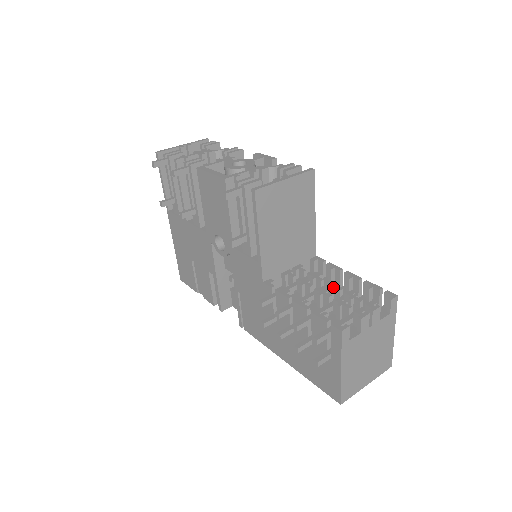
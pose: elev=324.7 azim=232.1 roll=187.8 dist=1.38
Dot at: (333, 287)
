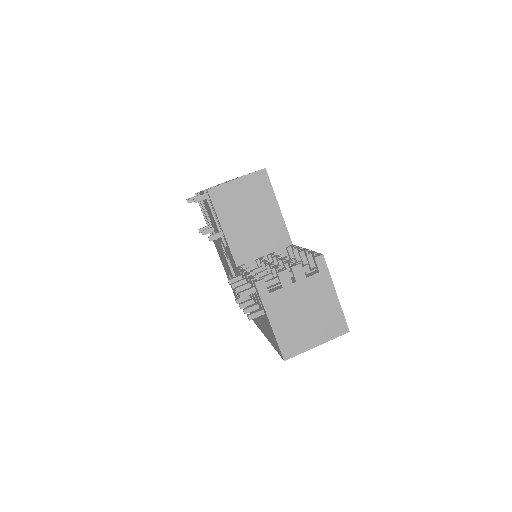
Dot at: (281, 259)
